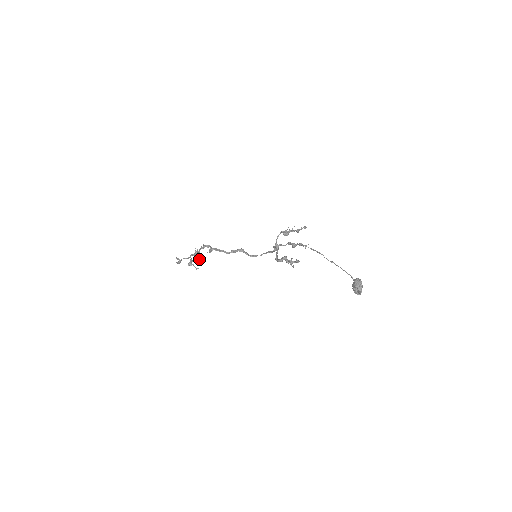
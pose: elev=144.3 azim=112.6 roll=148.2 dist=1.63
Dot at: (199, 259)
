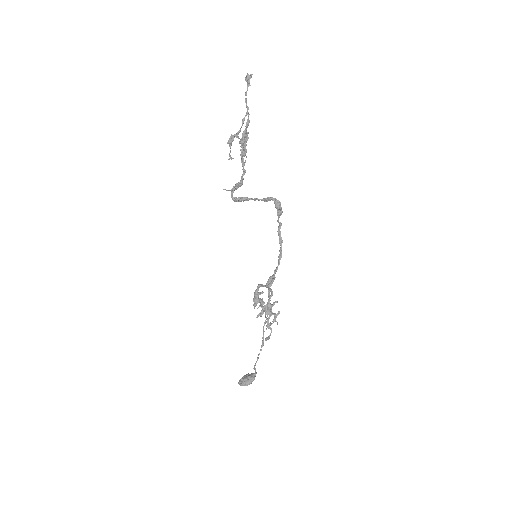
Dot at: (241, 149)
